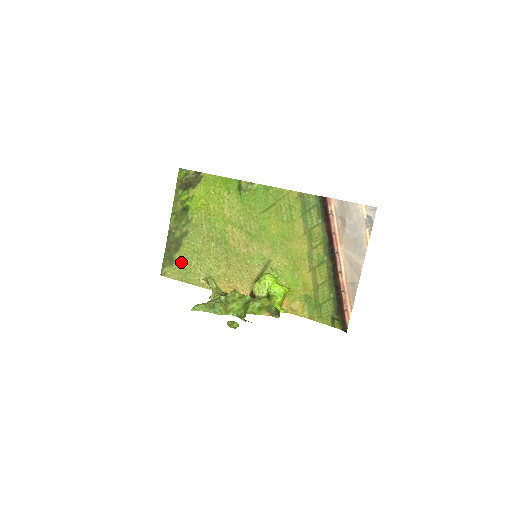
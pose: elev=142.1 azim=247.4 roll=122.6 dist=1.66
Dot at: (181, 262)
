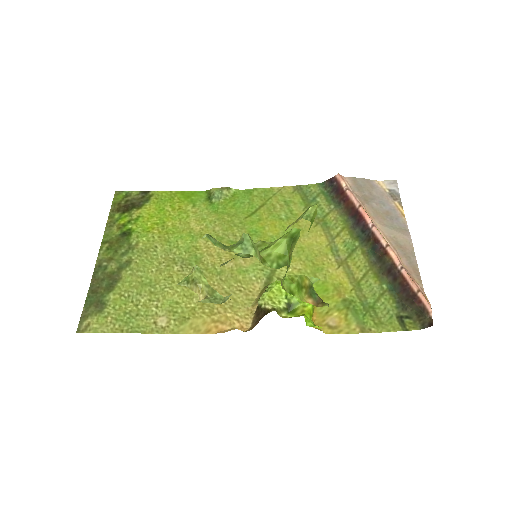
Dot at: (119, 304)
